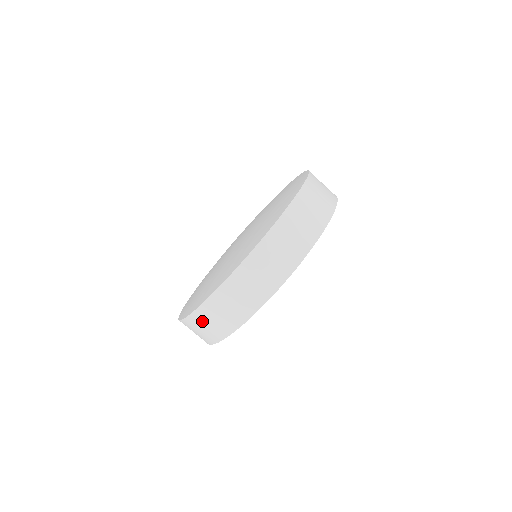
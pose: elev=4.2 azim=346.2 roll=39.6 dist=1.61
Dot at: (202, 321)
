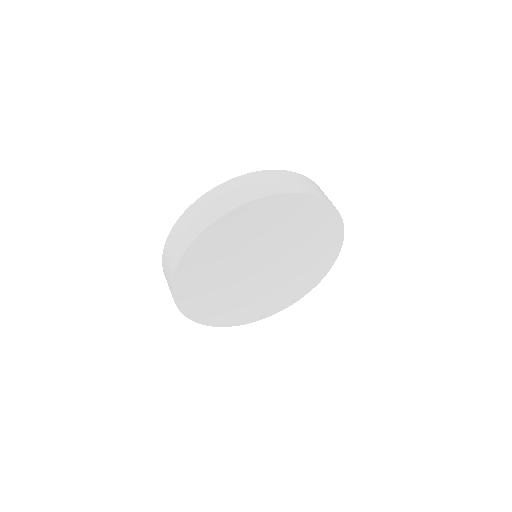
Dot at: (197, 210)
